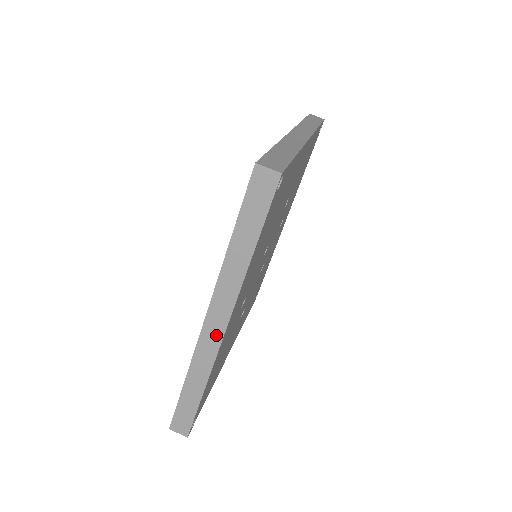
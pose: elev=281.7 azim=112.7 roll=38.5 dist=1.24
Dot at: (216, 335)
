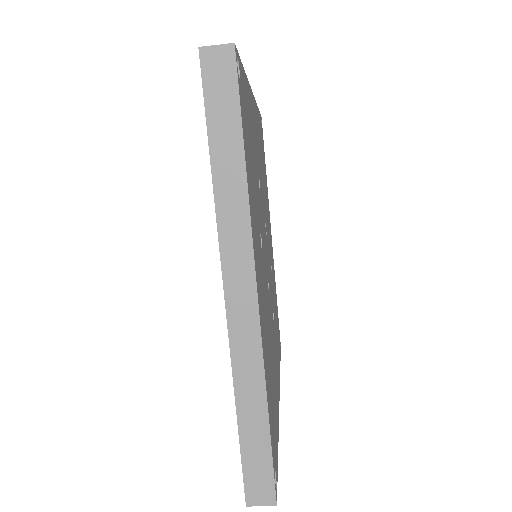
Dot at: occluded
